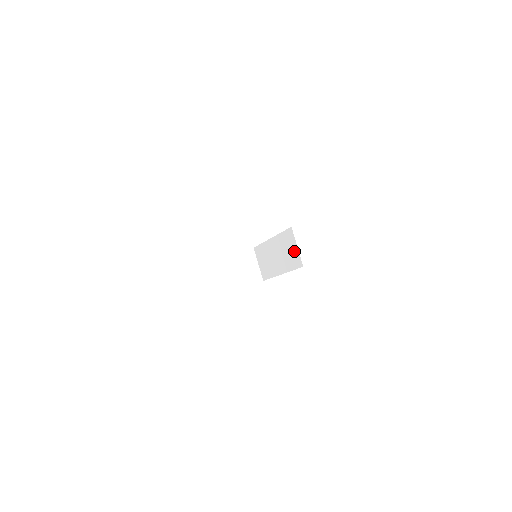
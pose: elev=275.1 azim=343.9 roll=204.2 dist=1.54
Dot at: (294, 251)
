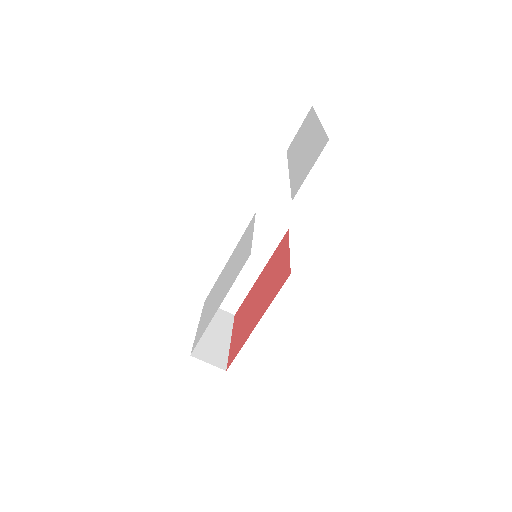
Dot at: occluded
